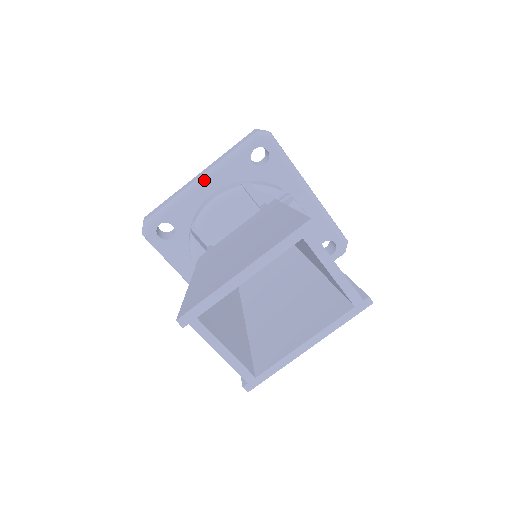
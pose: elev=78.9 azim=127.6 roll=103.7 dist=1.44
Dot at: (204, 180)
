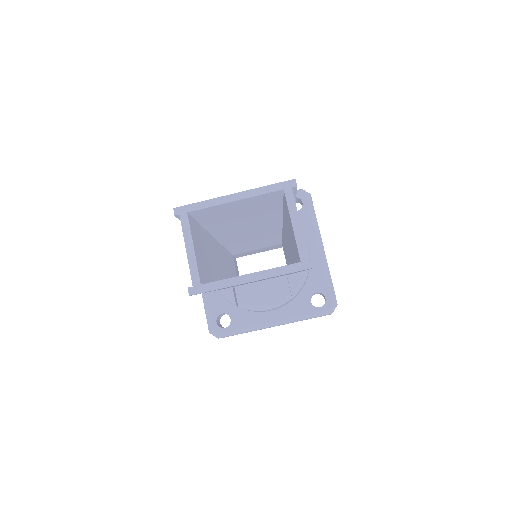
Dot at: occluded
